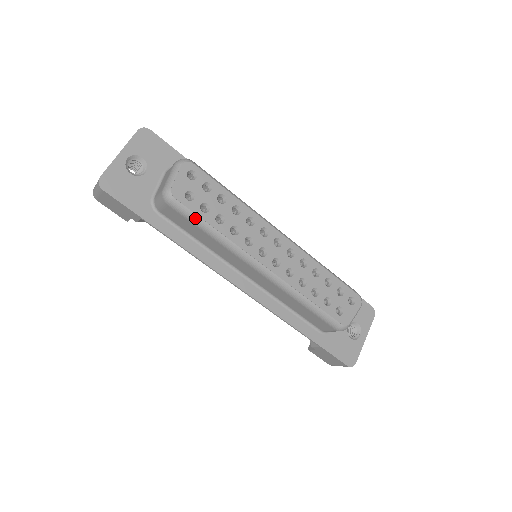
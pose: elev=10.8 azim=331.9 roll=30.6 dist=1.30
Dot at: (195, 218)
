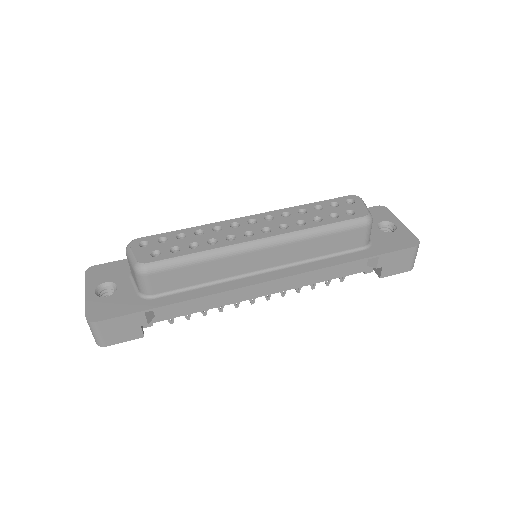
Dot at: (175, 261)
